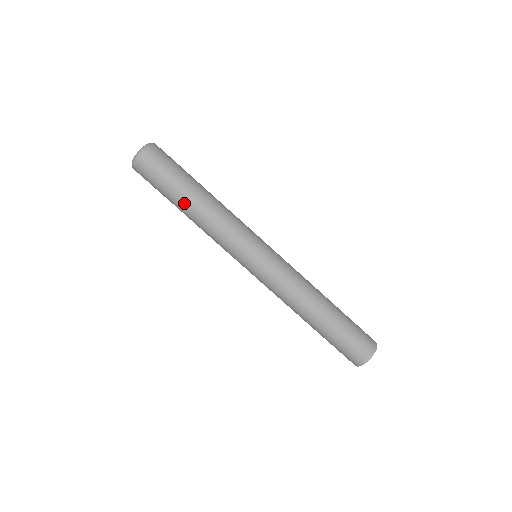
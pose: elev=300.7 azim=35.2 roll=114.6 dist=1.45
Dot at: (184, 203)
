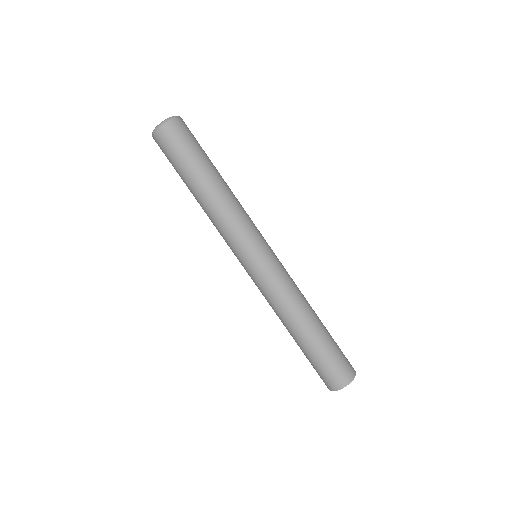
Dot at: (192, 189)
